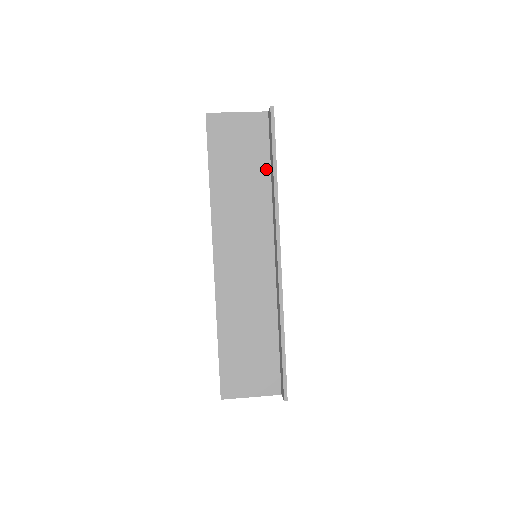
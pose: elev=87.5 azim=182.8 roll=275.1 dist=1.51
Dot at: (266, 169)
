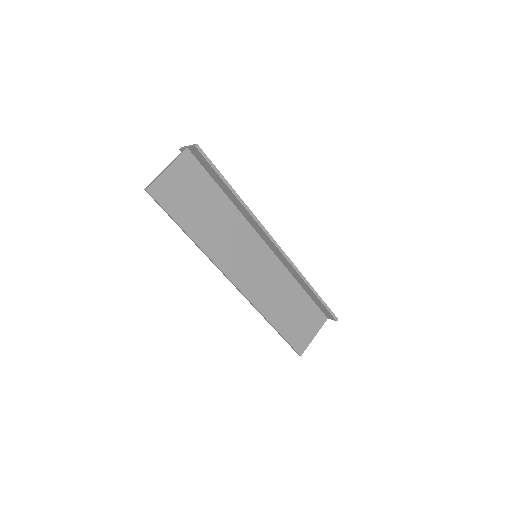
Dot at: (219, 192)
